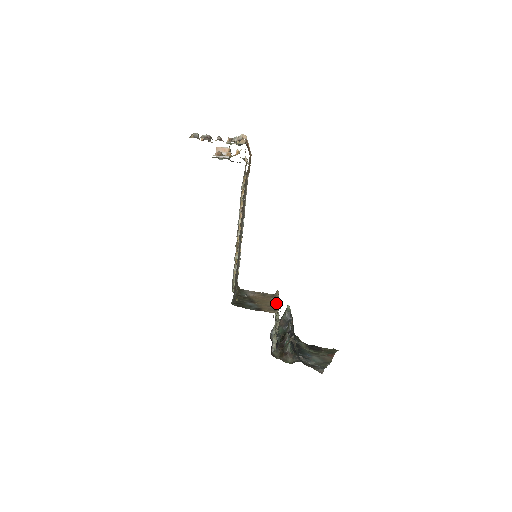
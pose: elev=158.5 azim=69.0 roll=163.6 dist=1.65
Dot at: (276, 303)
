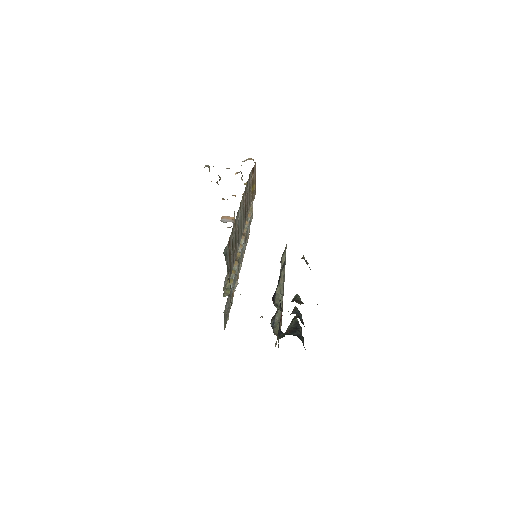
Dot at: occluded
